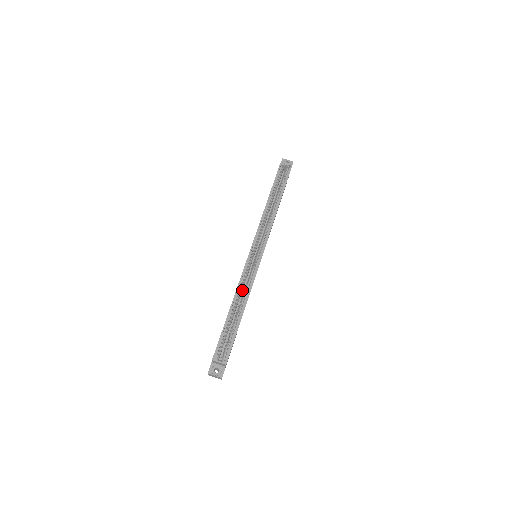
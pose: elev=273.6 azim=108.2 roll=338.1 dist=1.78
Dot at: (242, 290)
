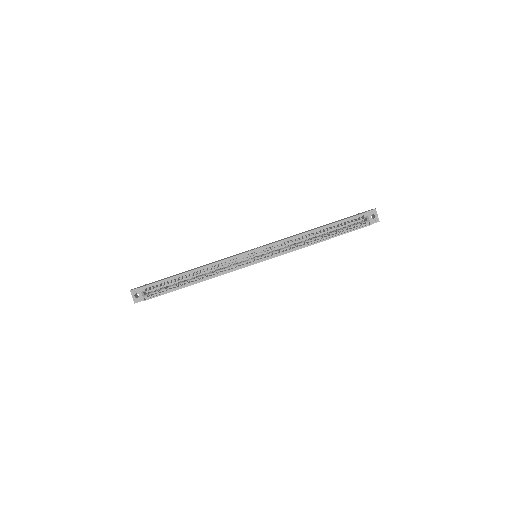
Dot at: occluded
